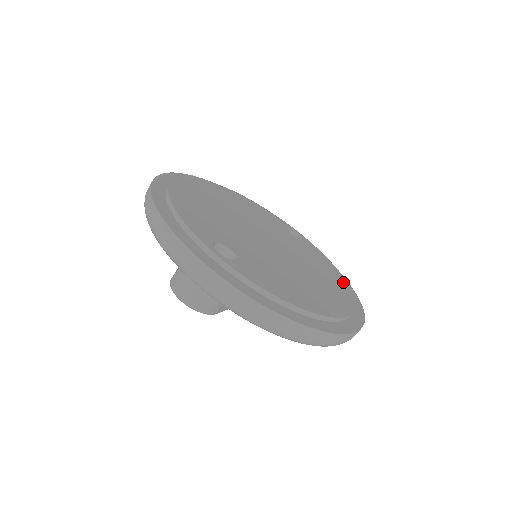
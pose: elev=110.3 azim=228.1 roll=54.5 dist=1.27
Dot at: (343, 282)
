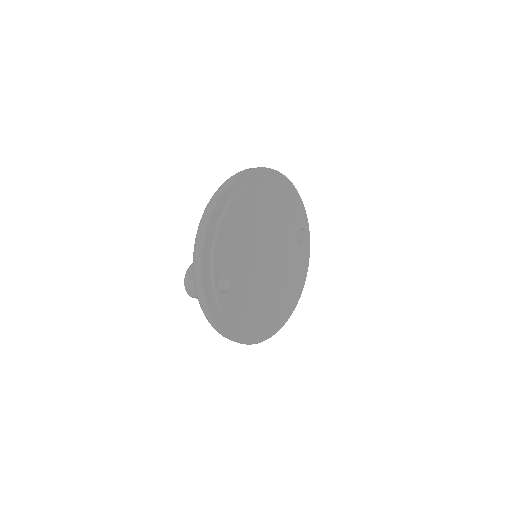
Dot at: (297, 291)
